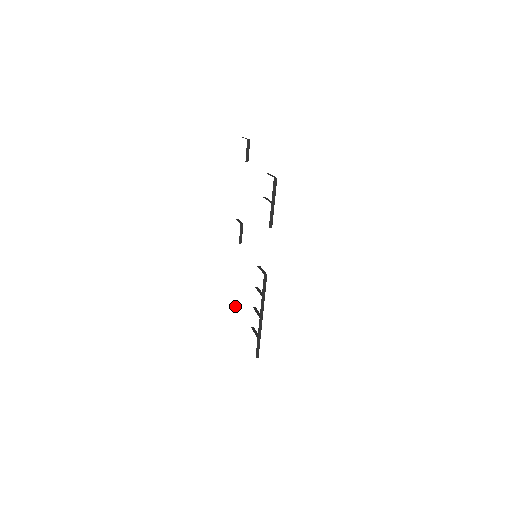
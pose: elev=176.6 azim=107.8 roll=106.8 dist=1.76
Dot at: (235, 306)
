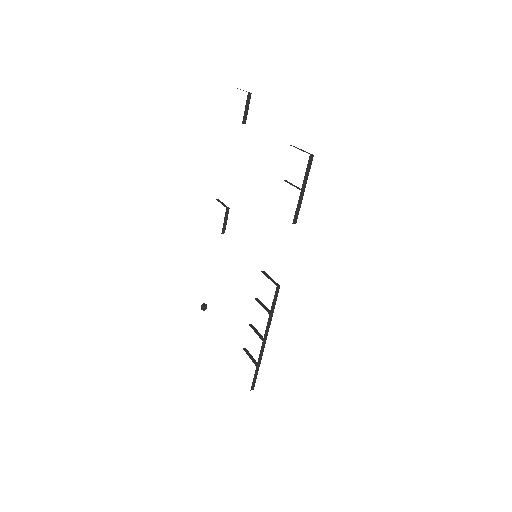
Dot at: (201, 308)
